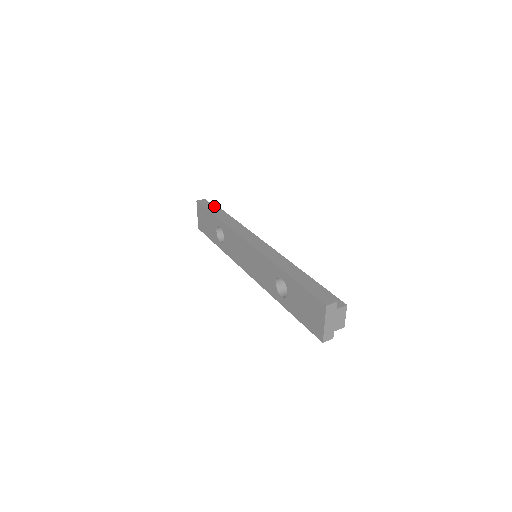
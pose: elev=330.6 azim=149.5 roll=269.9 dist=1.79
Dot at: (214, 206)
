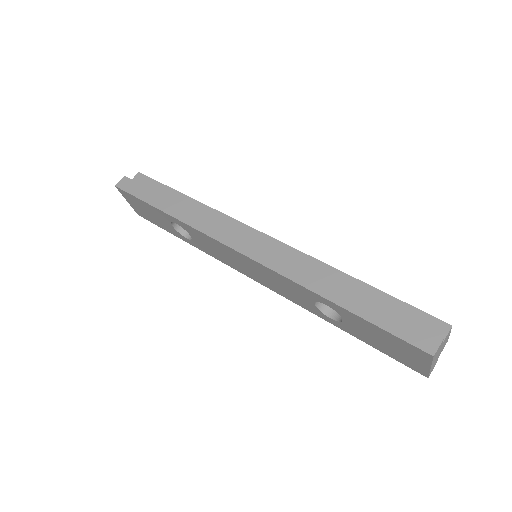
Dot at: (147, 187)
